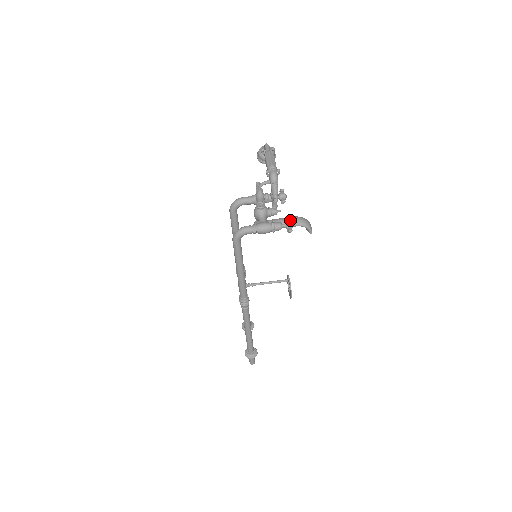
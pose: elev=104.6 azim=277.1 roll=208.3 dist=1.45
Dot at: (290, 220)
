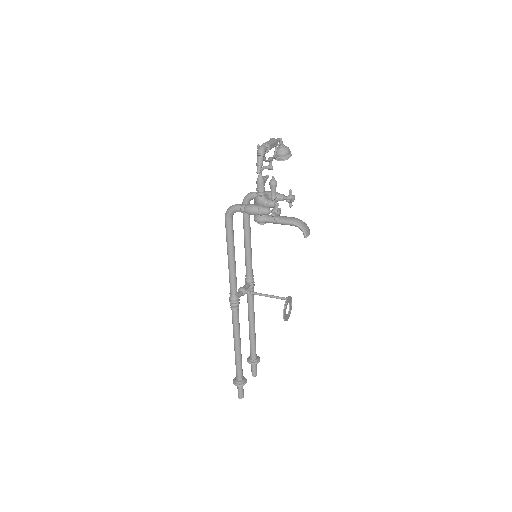
Dot at: (277, 205)
